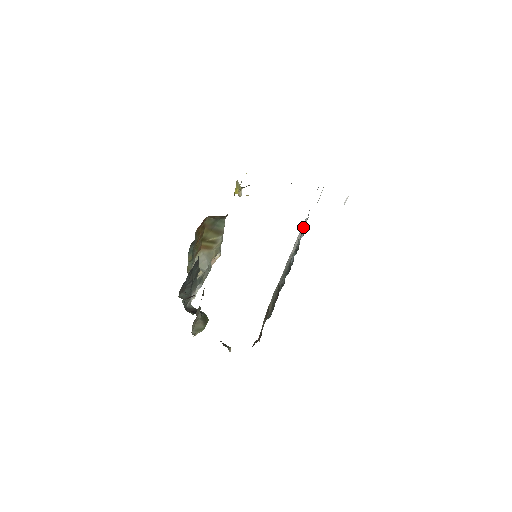
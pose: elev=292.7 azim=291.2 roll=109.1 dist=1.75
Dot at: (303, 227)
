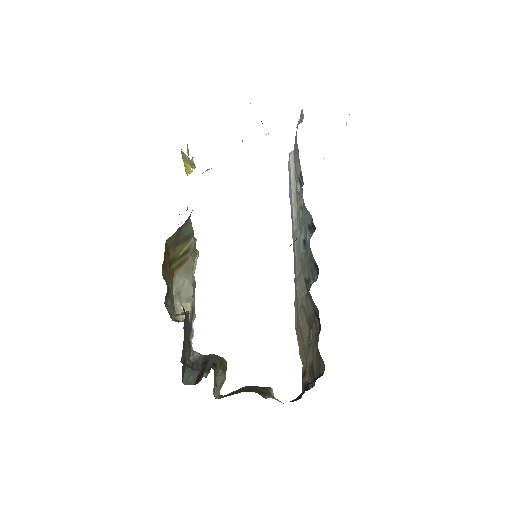
Dot at: (292, 169)
